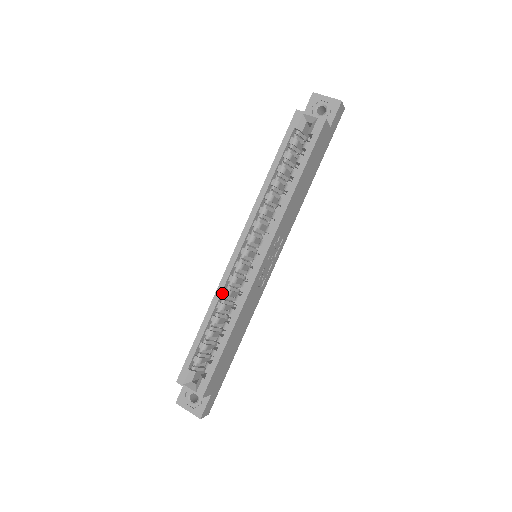
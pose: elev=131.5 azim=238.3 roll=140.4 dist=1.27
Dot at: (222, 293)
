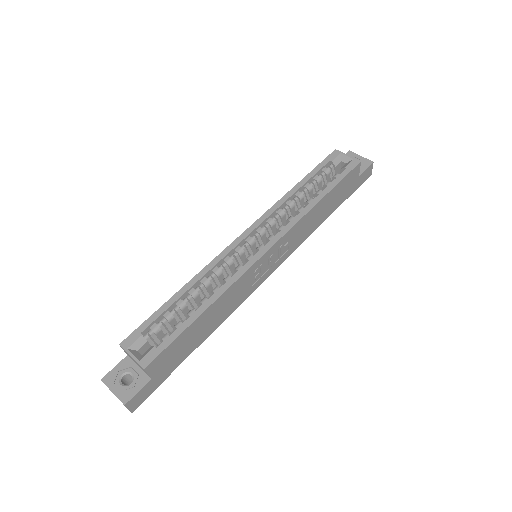
Dot at: (212, 270)
